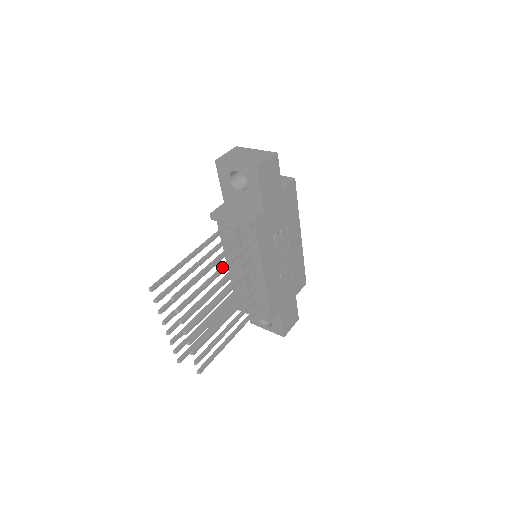
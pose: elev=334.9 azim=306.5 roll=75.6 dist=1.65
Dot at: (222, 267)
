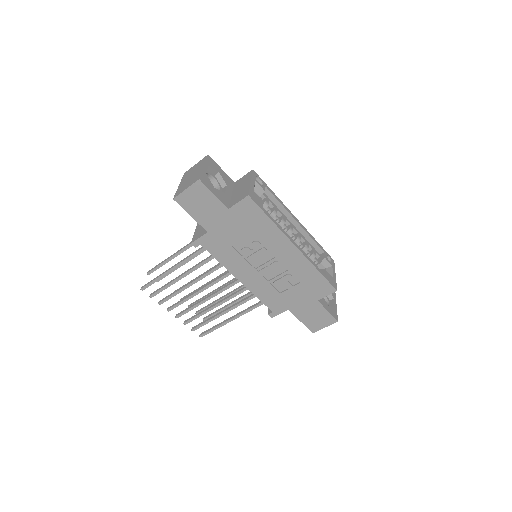
Dot at: (188, 270)
